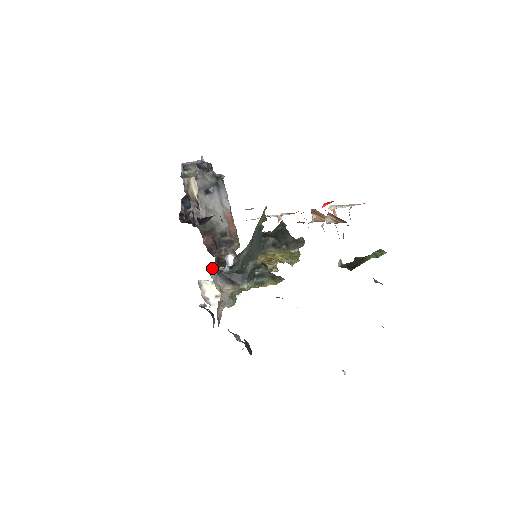
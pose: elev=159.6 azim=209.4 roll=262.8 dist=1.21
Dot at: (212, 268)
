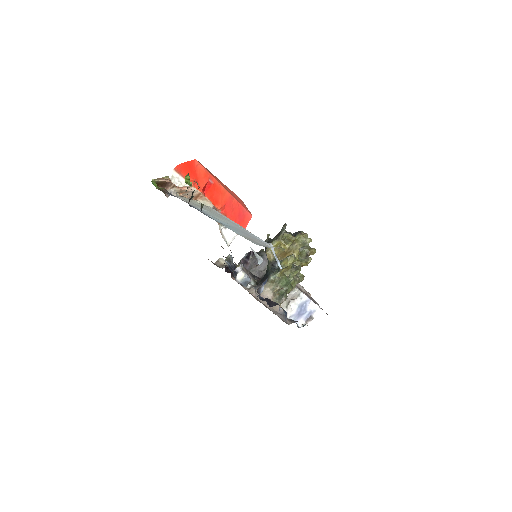
Dot at: (250, 287)
